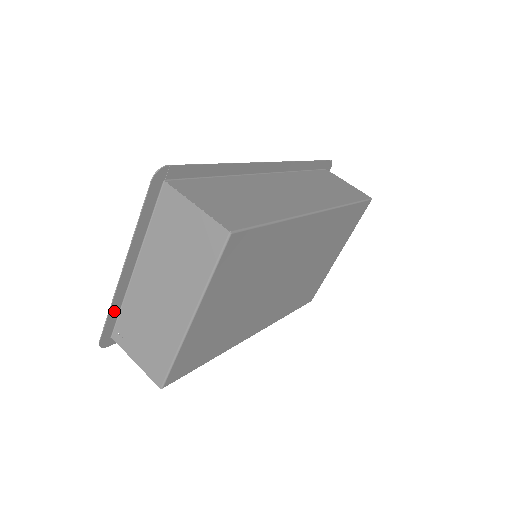
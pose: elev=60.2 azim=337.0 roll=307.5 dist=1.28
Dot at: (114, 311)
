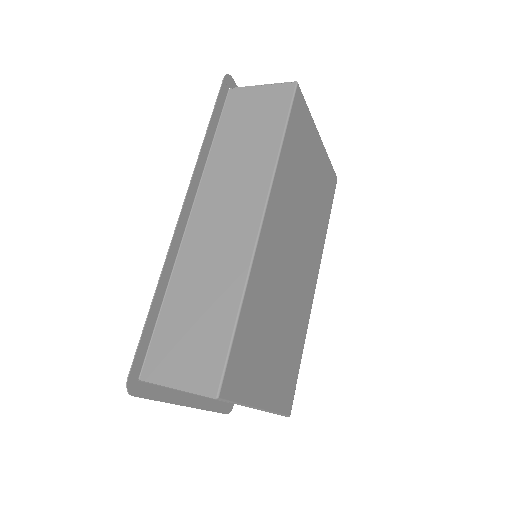
Dot at: (213, 405)
